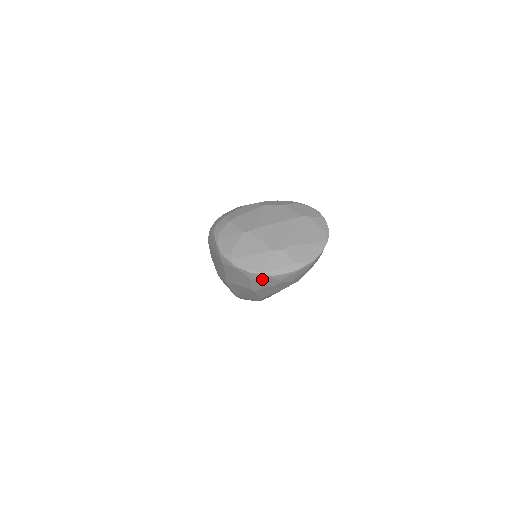
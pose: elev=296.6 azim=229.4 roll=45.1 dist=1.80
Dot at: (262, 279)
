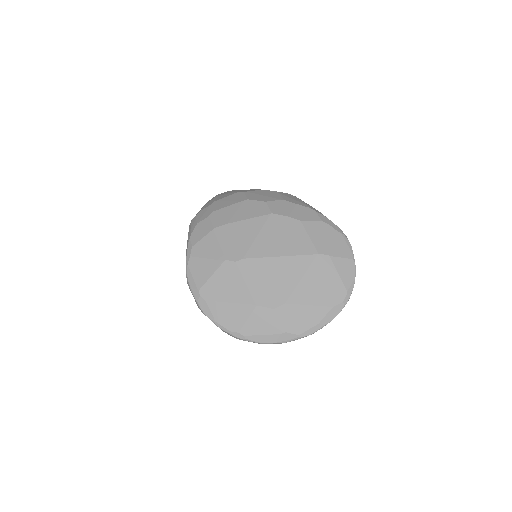
Dot at: occluded
